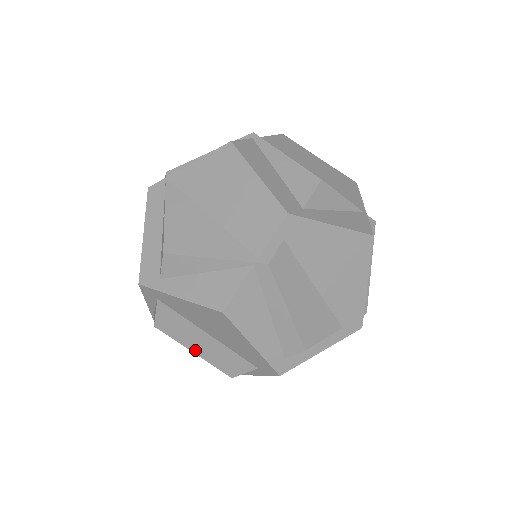
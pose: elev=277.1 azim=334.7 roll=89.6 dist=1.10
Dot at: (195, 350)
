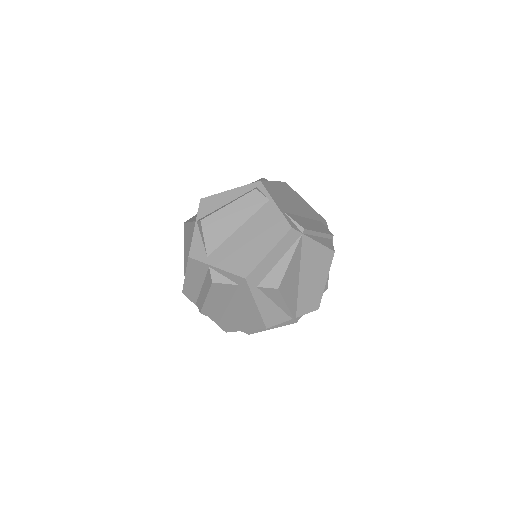
Dot at: (209, 299)
